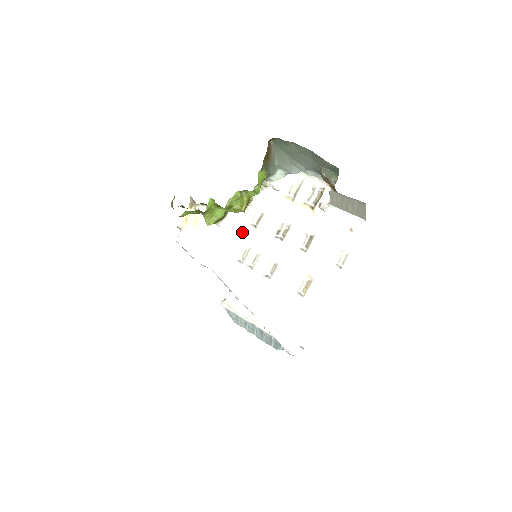
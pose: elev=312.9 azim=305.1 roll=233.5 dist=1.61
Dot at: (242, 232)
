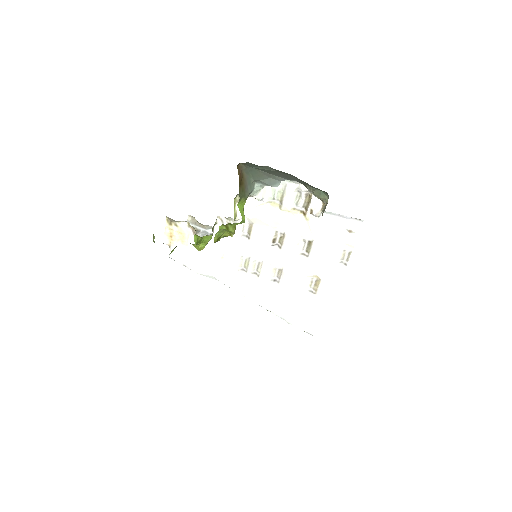
Dot at: (236, 243)
